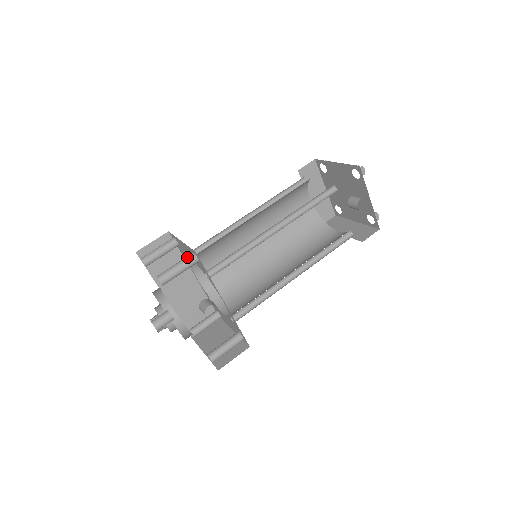
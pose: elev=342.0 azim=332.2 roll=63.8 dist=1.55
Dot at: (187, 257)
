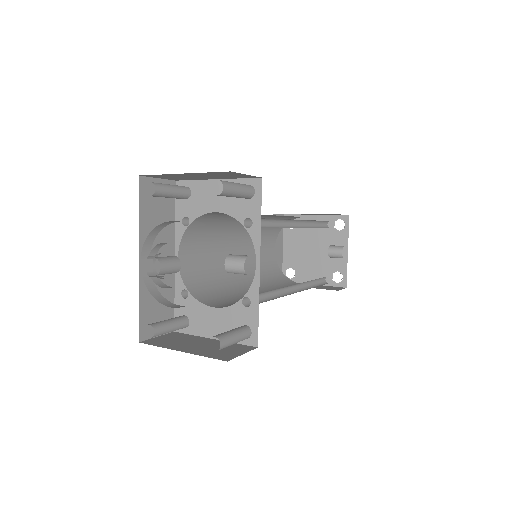
Dot at: (245, 184)
